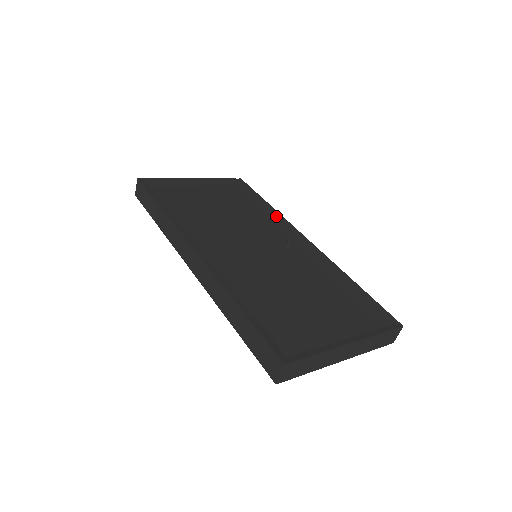
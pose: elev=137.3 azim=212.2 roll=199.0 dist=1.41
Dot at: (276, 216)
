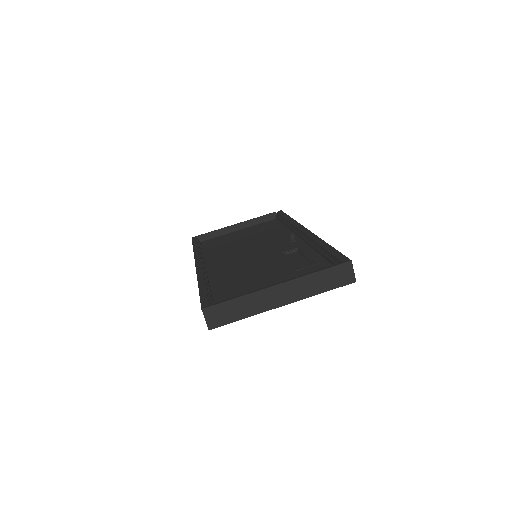
Dot at: (291, 224)
